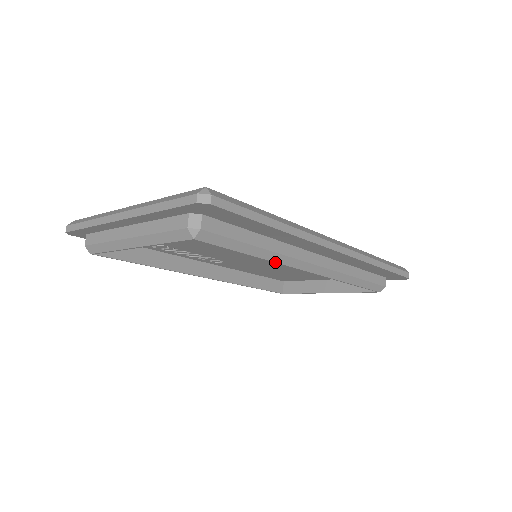
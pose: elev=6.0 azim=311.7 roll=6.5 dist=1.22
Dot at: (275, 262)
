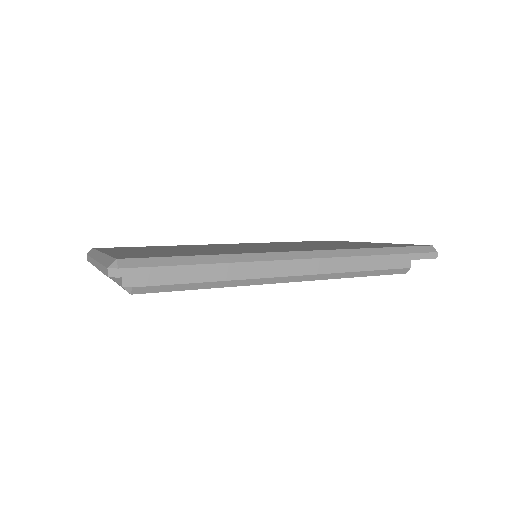
Dot at: occluded
